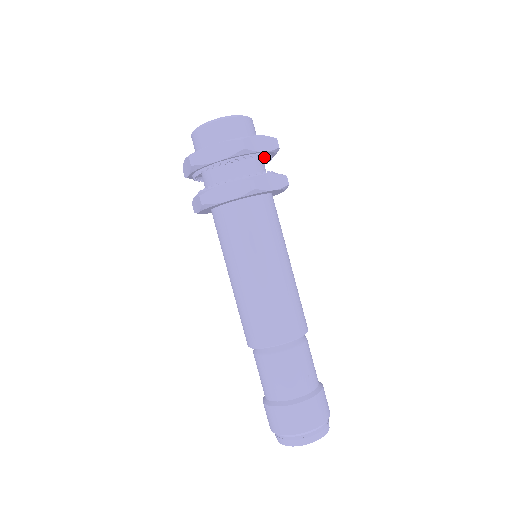
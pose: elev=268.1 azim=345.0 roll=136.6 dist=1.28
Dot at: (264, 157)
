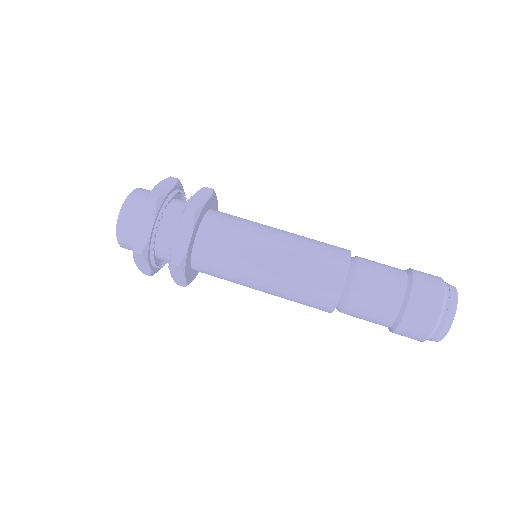
Dot at: (178, 198)
